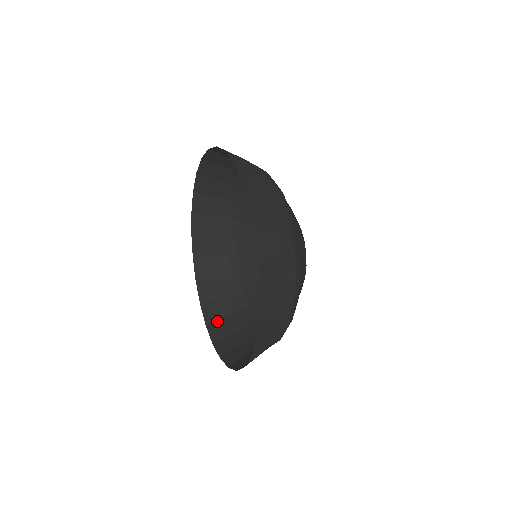
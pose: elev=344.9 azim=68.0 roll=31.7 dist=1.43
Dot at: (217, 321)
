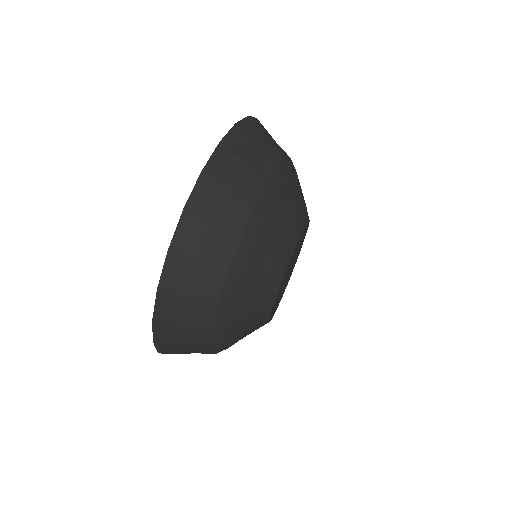
Dot at: occluded
